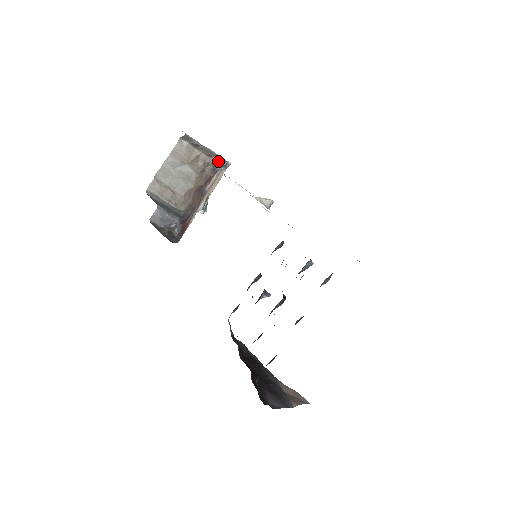
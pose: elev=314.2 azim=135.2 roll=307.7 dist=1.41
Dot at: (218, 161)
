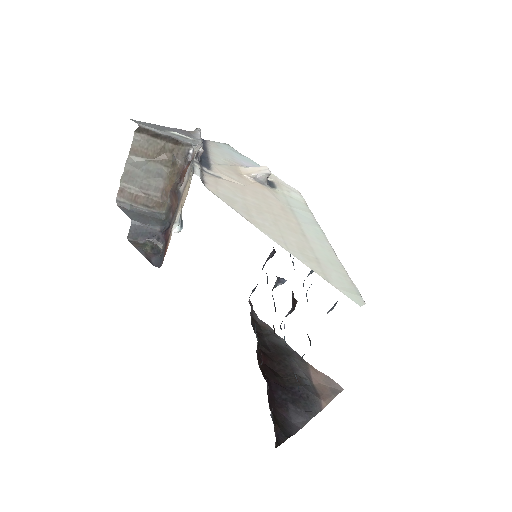
Dot at: (188, 148)
